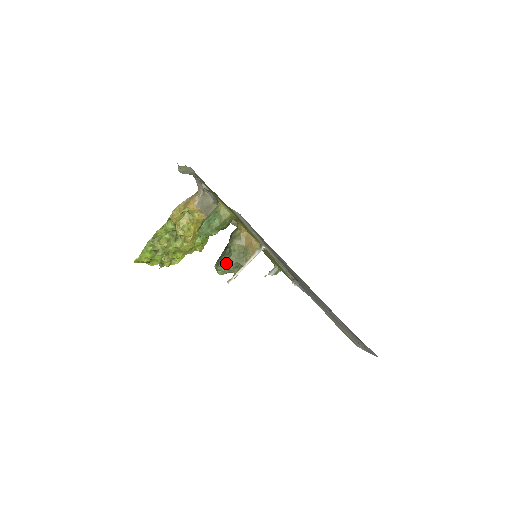
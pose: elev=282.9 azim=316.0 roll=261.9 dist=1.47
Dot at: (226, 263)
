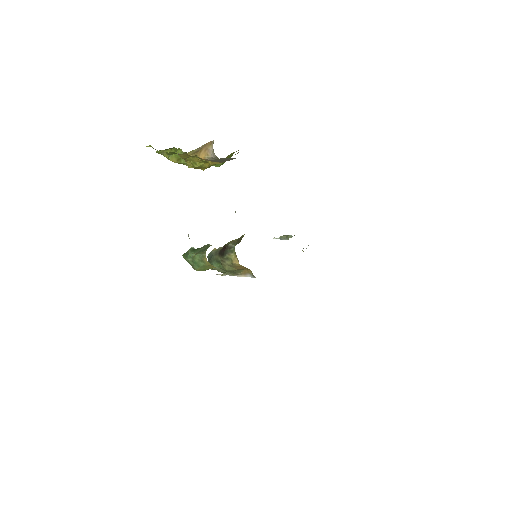
Dot at: occluded
